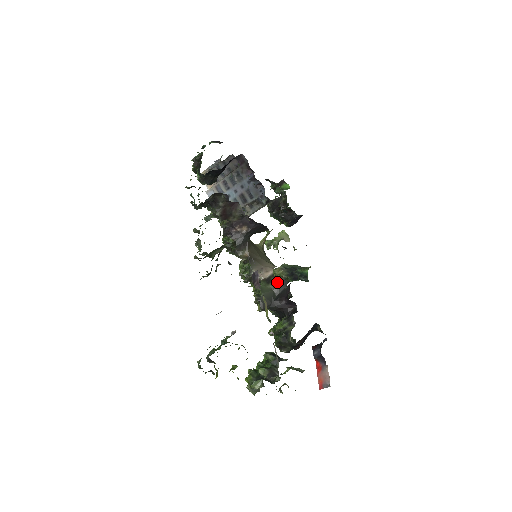
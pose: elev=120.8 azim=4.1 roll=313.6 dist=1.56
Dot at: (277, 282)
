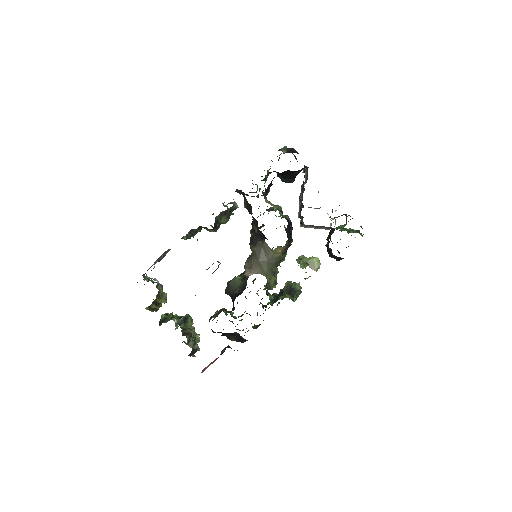
Dot at: (244, 284)
